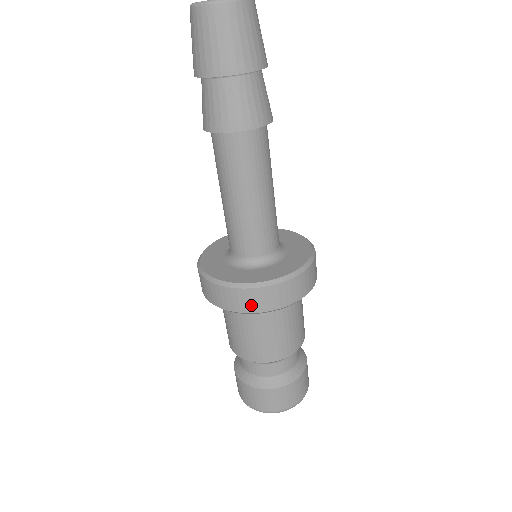
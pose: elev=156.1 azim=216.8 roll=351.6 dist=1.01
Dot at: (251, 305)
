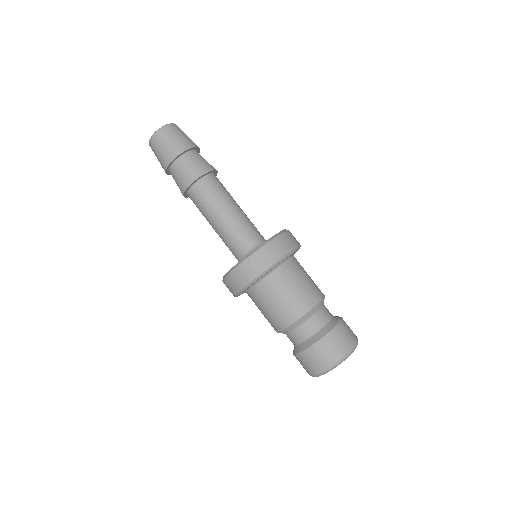
Dot at: (254, 270)
